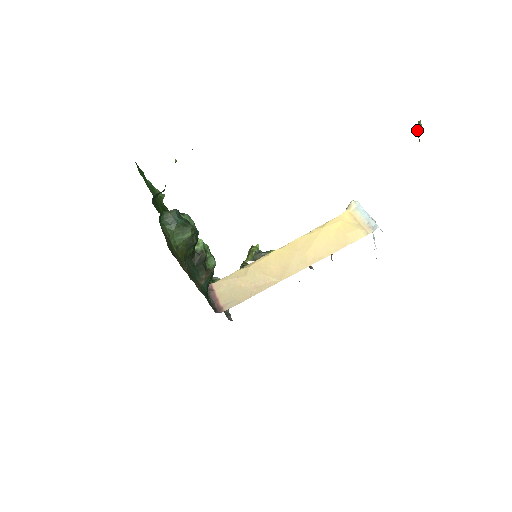
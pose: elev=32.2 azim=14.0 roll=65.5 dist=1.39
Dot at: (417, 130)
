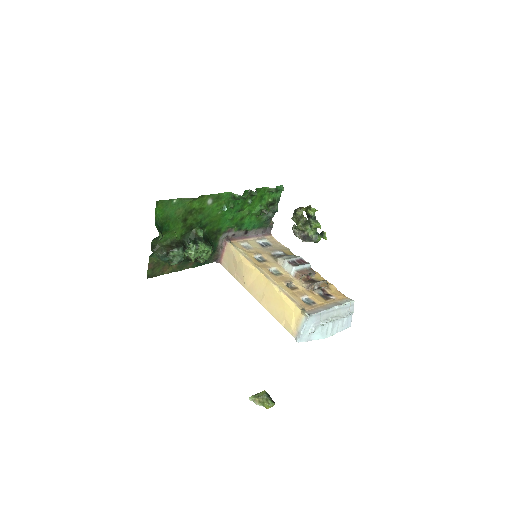
Dot at: (260, 392)
